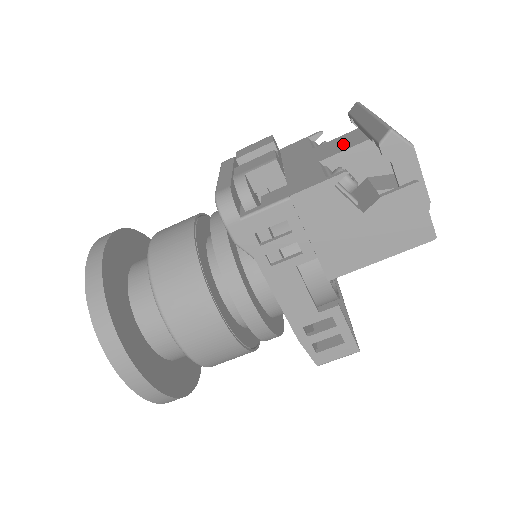
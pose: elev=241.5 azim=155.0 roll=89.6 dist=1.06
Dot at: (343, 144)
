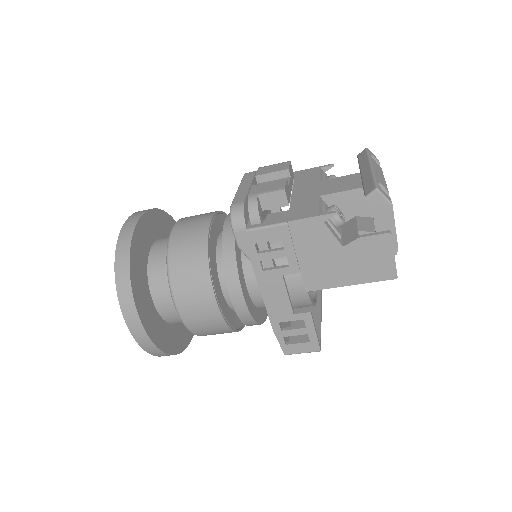
Dot at: (343, 185)
